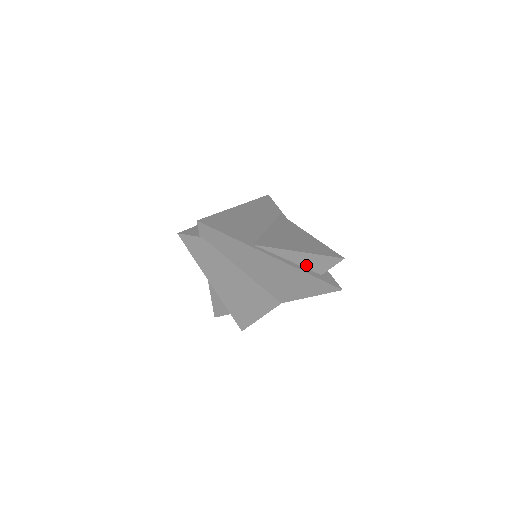
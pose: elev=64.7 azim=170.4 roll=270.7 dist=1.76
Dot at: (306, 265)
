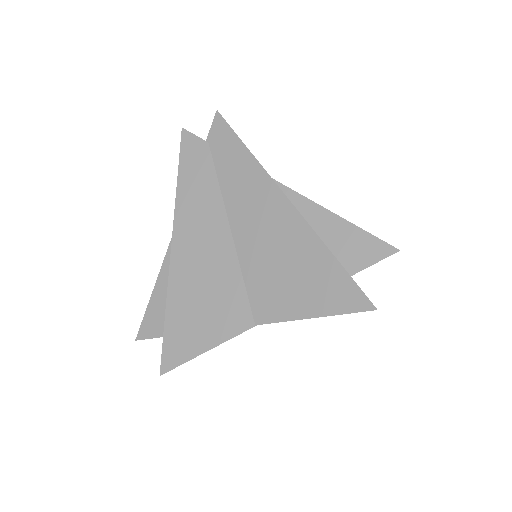
Dot at: (331, 245)
